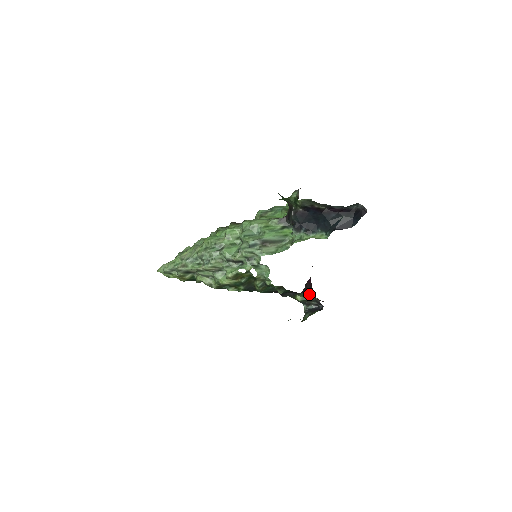
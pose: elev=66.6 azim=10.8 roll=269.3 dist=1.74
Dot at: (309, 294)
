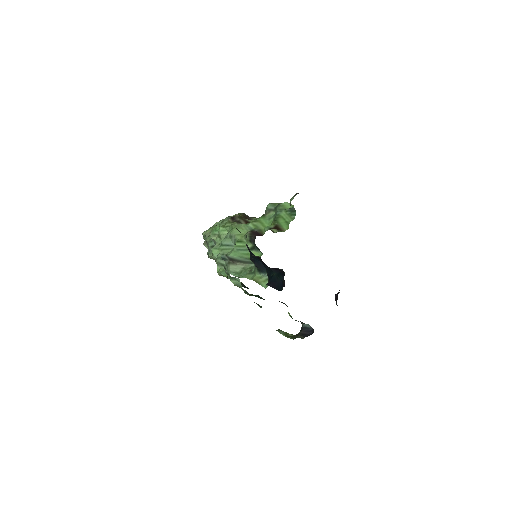
Dot at: occluded
